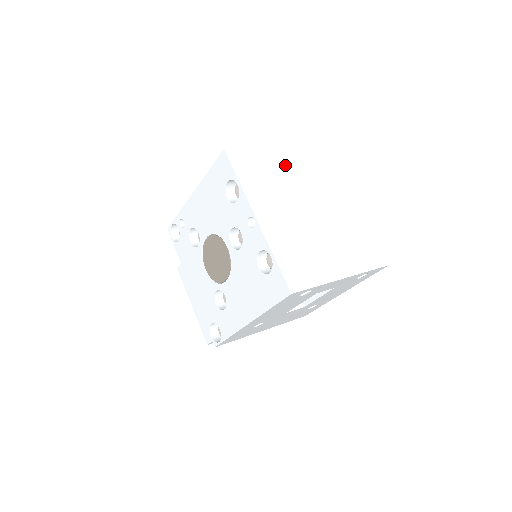
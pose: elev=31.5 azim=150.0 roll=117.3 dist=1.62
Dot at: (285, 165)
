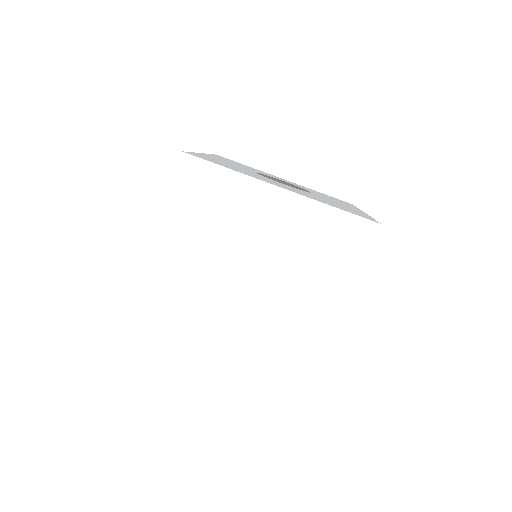
Dot at: (179, 257)
